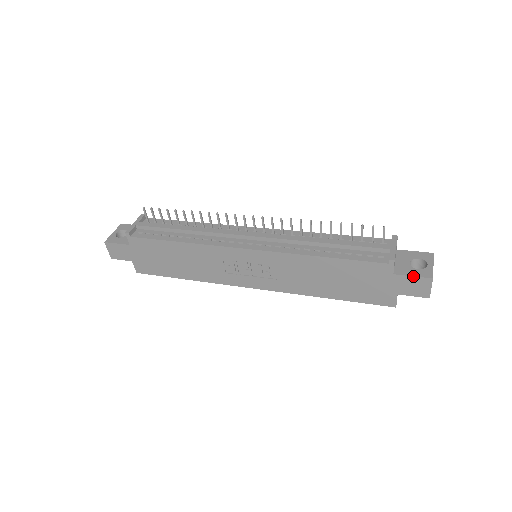
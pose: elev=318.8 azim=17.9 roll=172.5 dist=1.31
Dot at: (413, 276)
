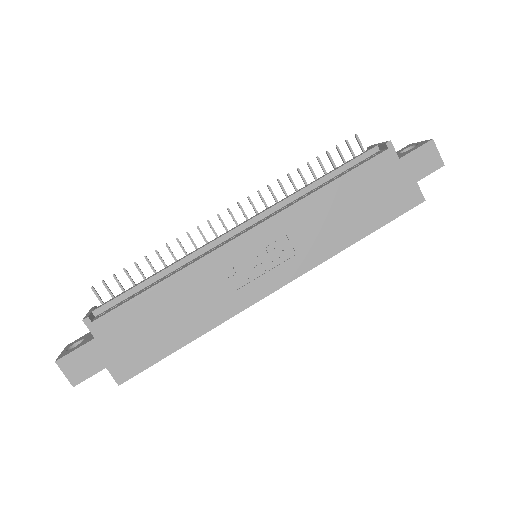
Dot at: (416, 148)
